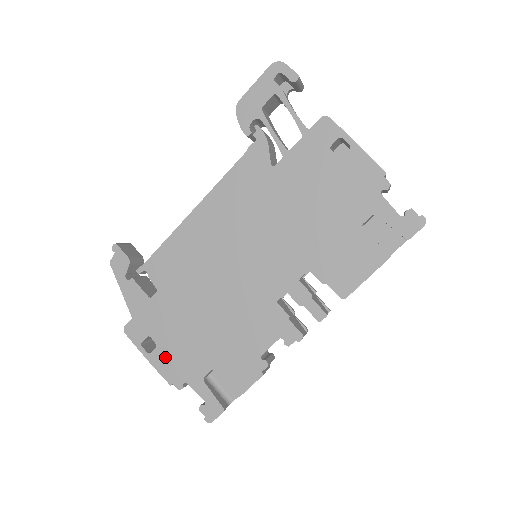
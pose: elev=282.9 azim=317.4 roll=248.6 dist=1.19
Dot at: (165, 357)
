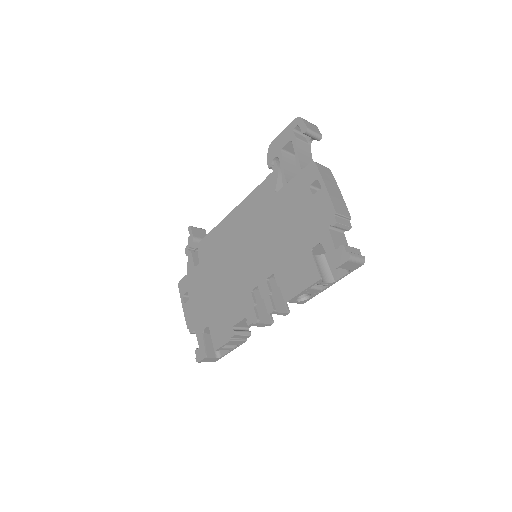
Dot at: (190, 308)
